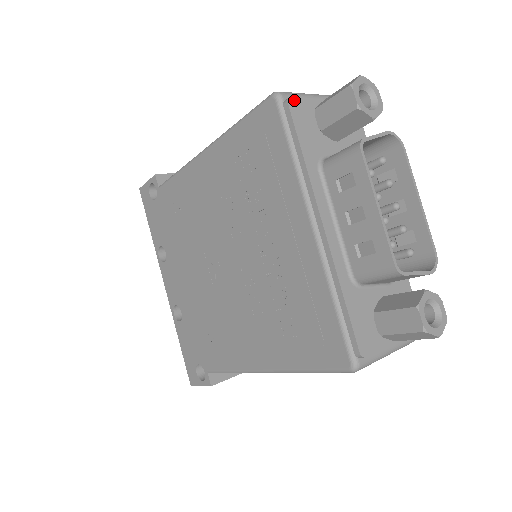
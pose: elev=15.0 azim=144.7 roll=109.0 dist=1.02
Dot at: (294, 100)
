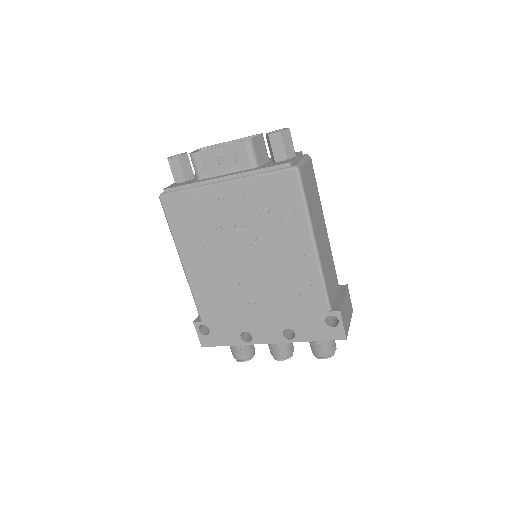
Dot at: (166, 188)
